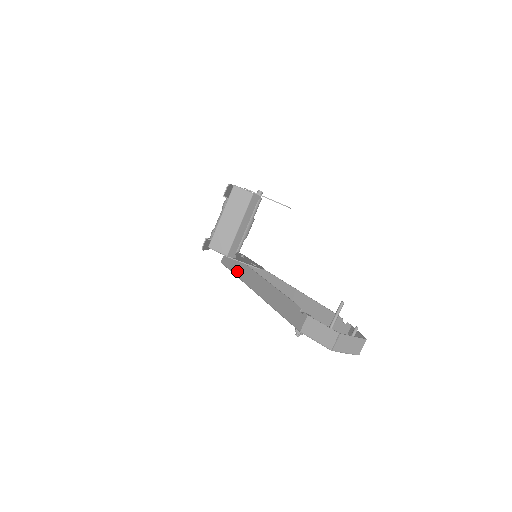
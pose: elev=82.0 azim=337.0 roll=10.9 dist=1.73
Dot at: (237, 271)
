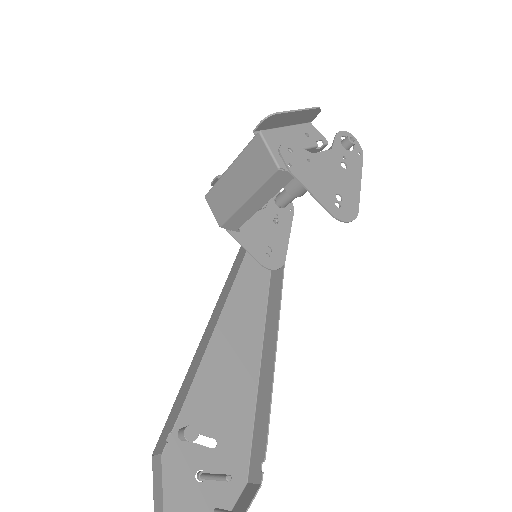
Dot at: occluded
